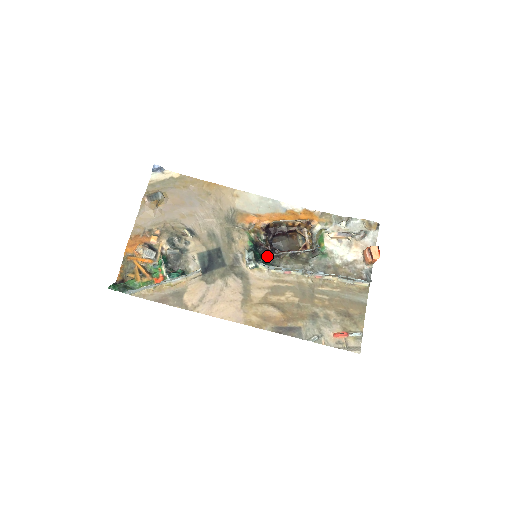
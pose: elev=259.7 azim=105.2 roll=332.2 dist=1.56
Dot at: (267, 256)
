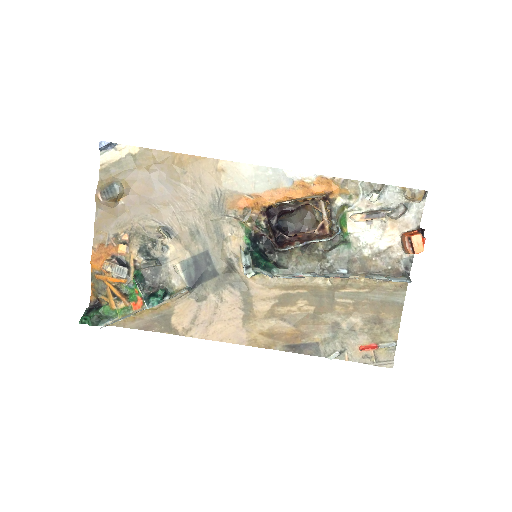
Dot at: (272, 249)
